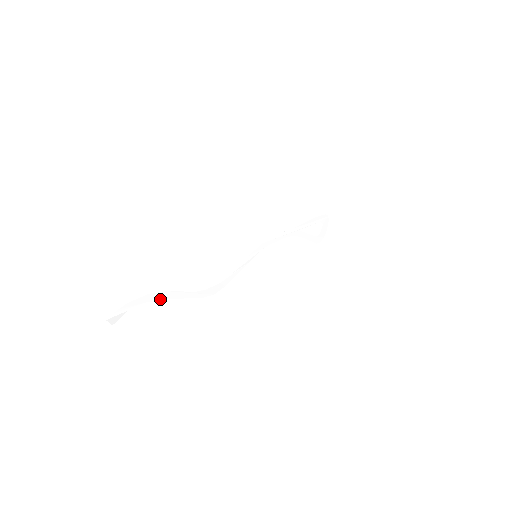
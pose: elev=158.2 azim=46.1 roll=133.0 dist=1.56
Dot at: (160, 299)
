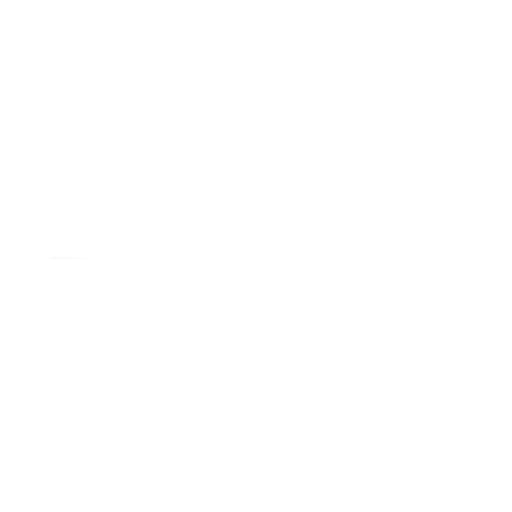
Dot at: (117, 262)
